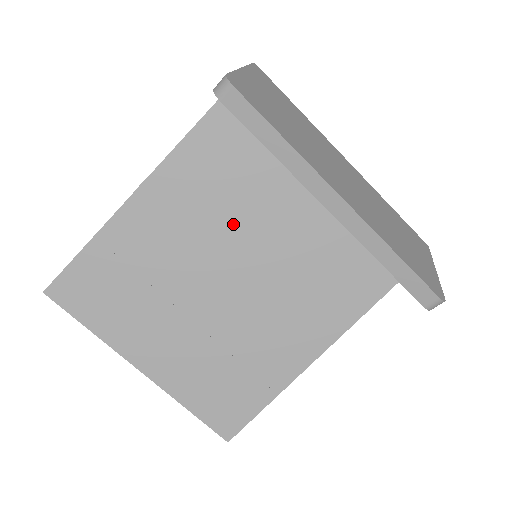
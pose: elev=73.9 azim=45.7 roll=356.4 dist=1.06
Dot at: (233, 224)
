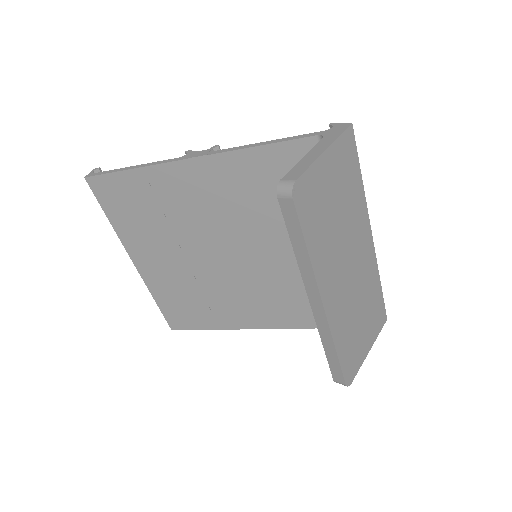
Dot at: (253, 226)
